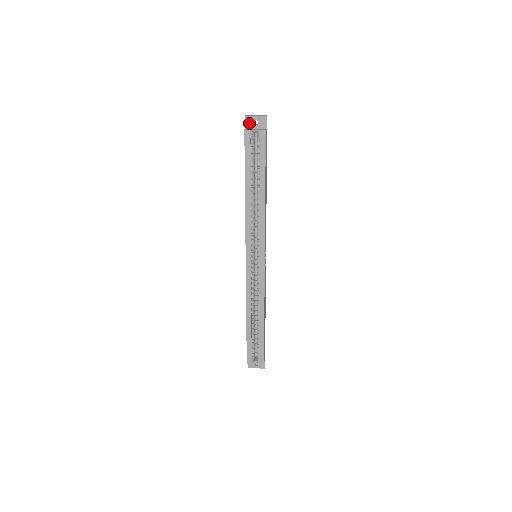
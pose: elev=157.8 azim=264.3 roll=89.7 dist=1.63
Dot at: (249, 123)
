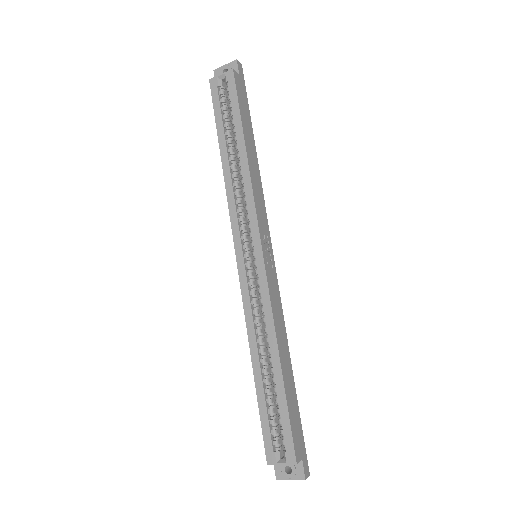
Dot at: occluded
